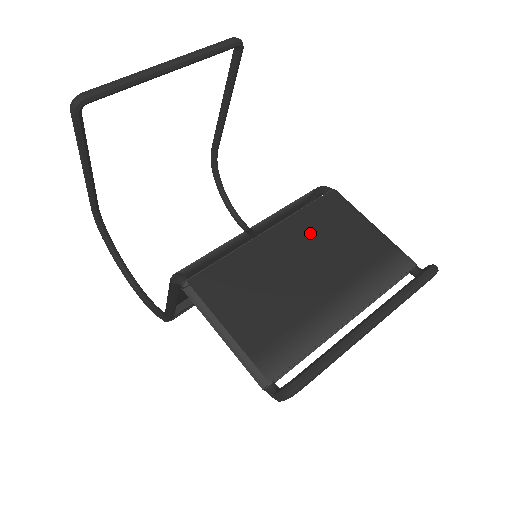
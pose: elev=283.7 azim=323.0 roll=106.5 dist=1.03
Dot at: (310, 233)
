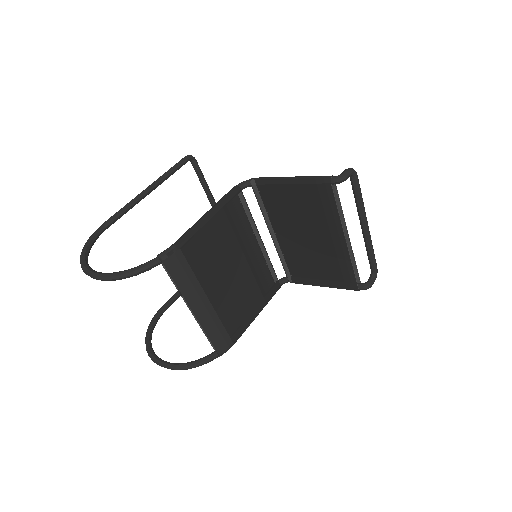
Dot at: occluded
